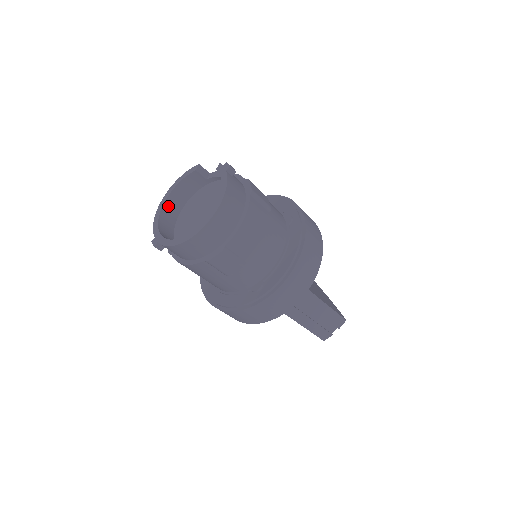
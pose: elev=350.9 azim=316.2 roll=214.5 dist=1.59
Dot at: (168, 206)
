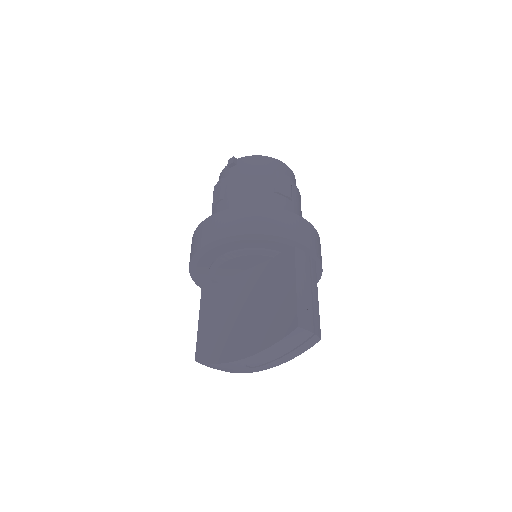
Dot at: occluded
